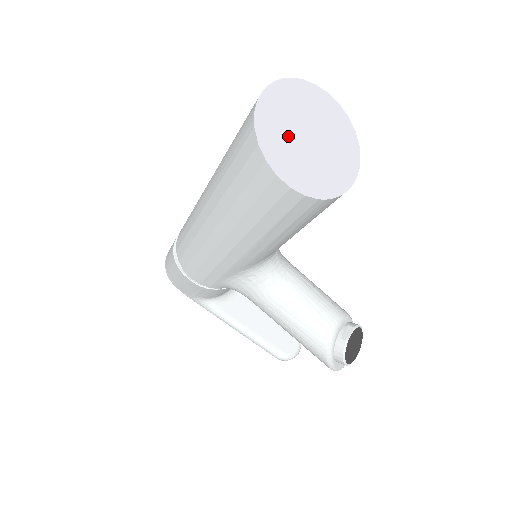
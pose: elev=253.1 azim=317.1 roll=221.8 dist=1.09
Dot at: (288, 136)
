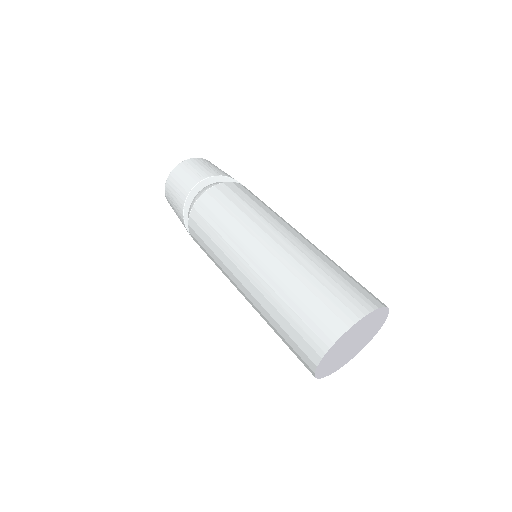
Dot at: (339, 351)
